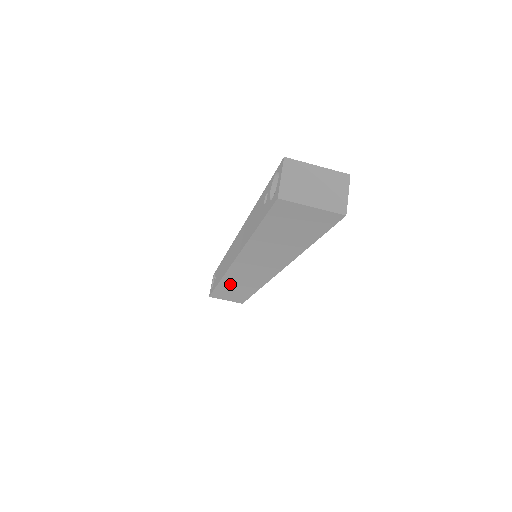
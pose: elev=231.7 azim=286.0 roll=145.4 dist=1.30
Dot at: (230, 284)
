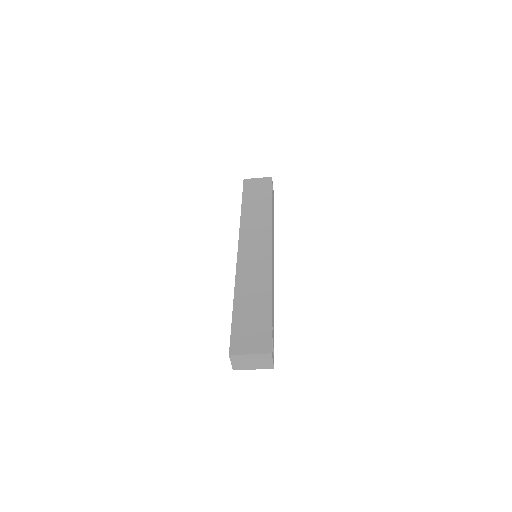
Dot at: occluded
